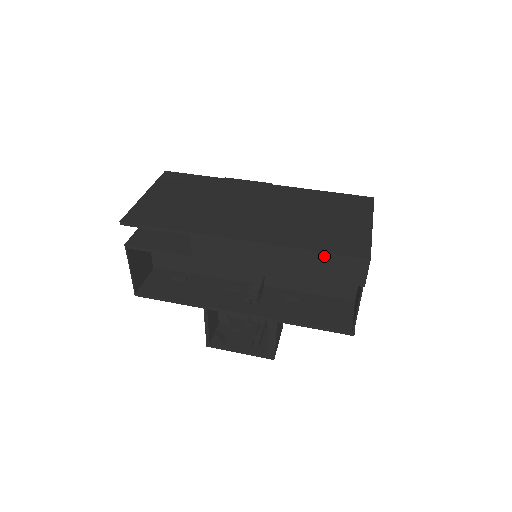
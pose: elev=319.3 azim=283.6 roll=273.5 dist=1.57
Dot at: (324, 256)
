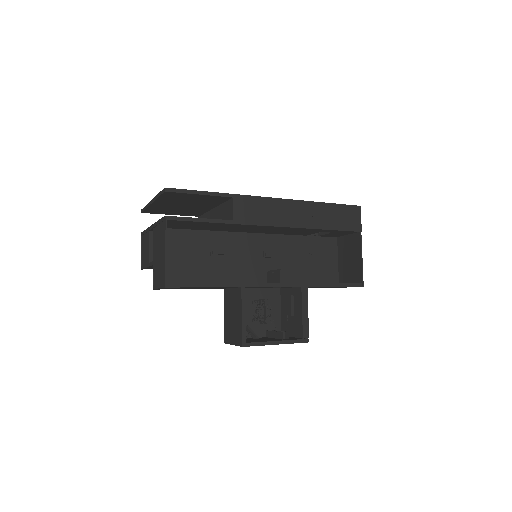
Dot at: (333, 207)
